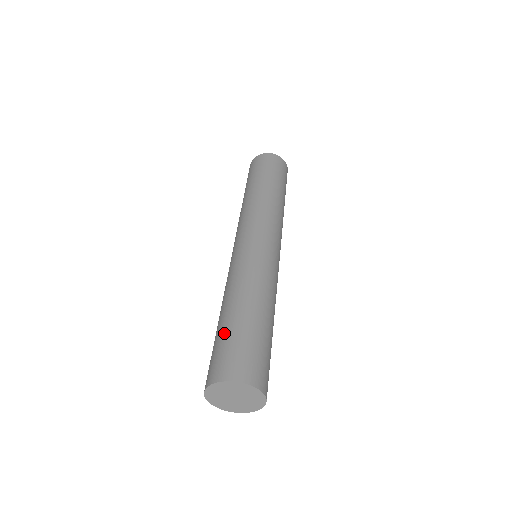
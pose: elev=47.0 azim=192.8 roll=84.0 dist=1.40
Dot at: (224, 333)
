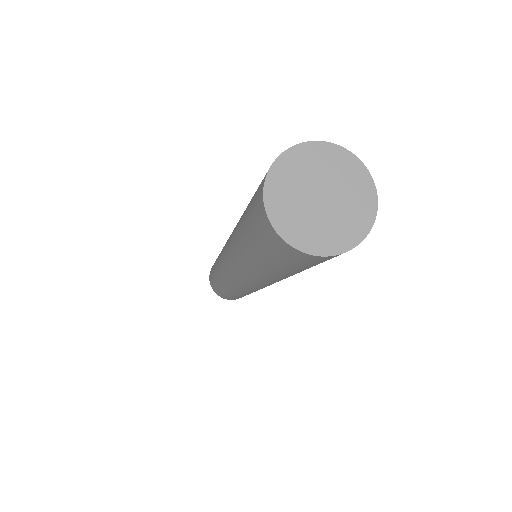
Dot at: occluded
